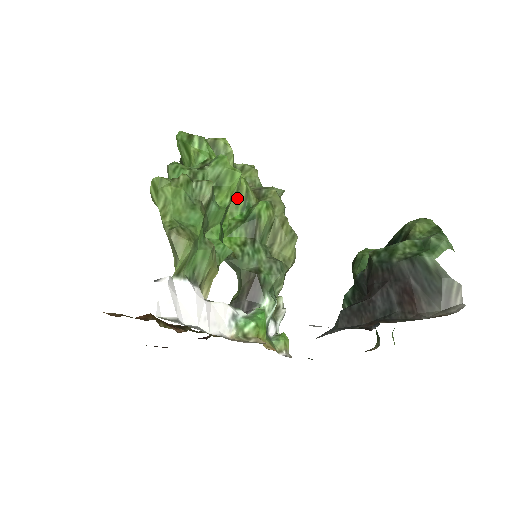
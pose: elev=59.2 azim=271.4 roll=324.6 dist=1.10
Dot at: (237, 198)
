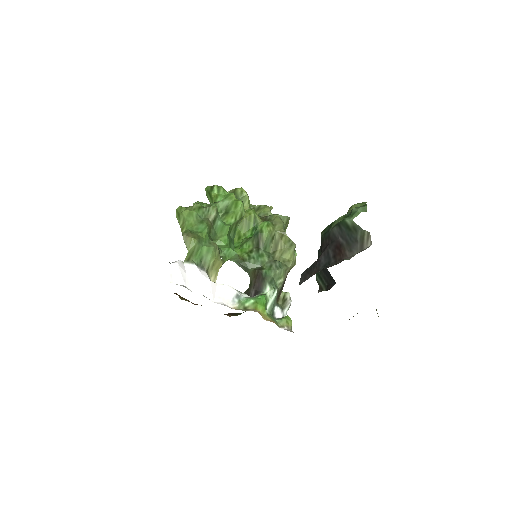
Dot at: (248, 223)
